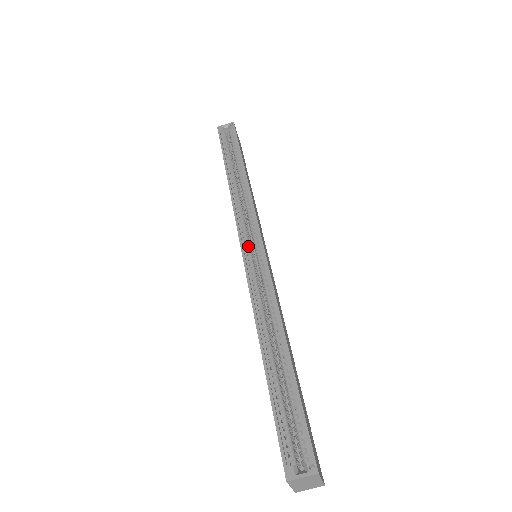
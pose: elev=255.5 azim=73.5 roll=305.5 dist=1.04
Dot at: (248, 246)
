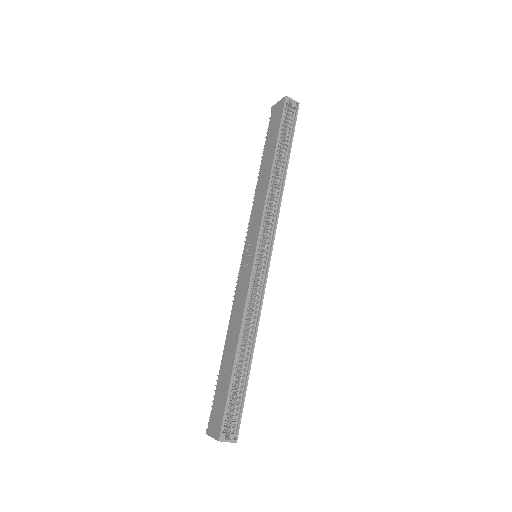
Dot at: (260, 252)
